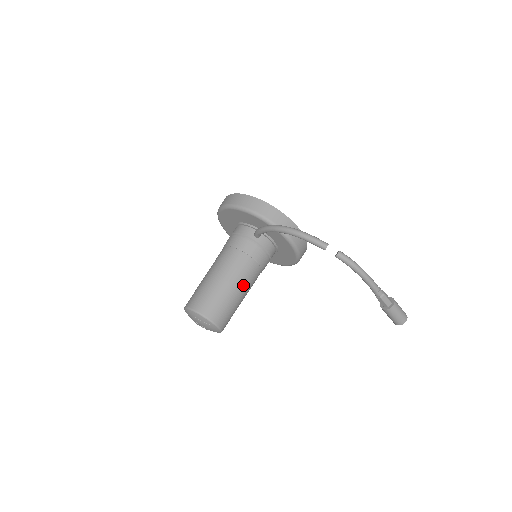
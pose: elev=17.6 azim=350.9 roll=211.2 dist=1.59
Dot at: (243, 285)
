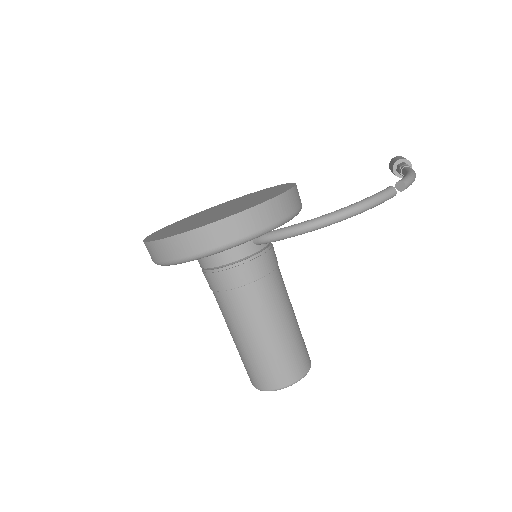
Dot at: (290, 302)
